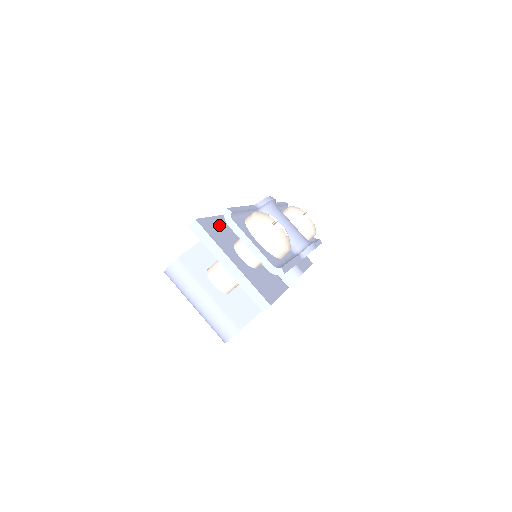
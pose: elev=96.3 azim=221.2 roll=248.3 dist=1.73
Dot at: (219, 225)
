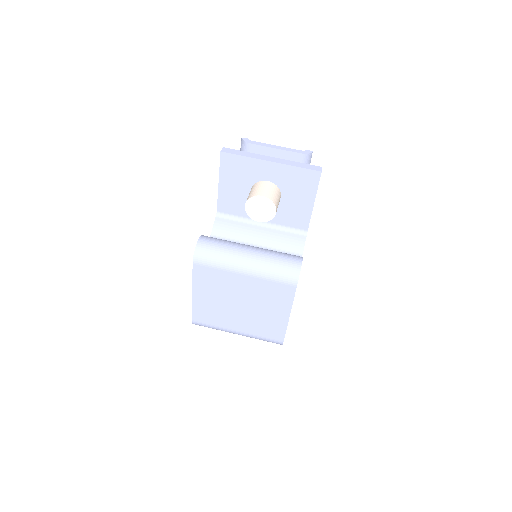
Dot at: occluded
